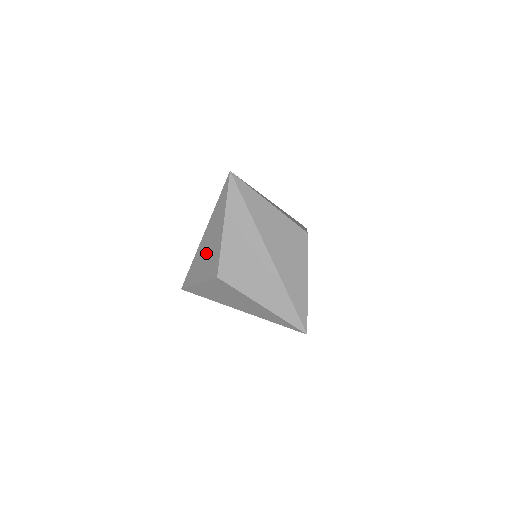
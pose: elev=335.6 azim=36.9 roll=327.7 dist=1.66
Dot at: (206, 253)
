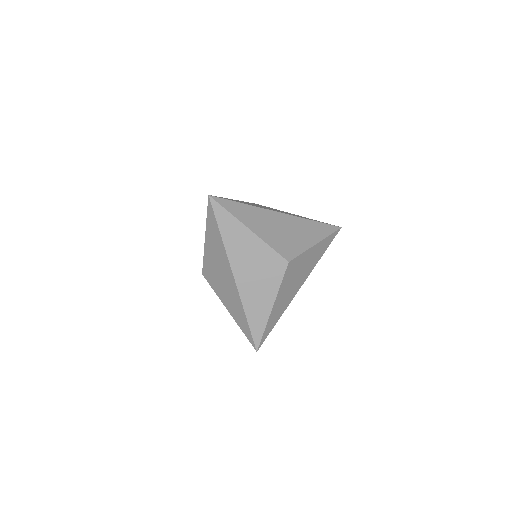
Dot at: occluded
